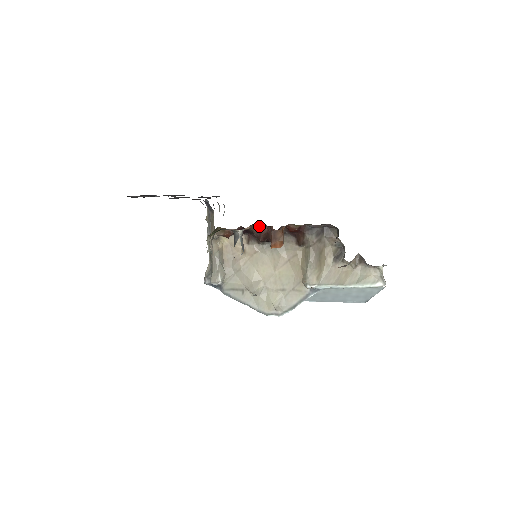
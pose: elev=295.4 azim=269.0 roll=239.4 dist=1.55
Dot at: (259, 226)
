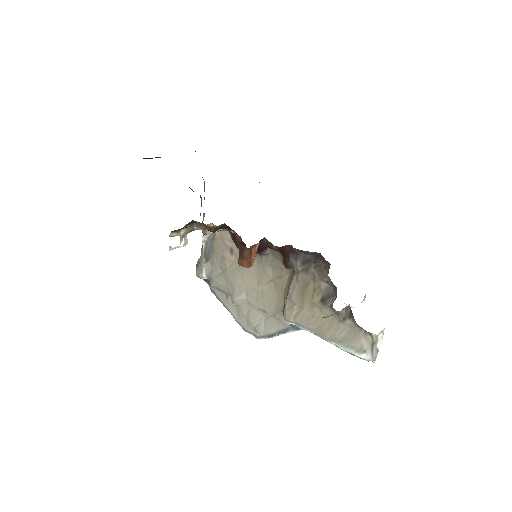
Dot at: (233, 233)
